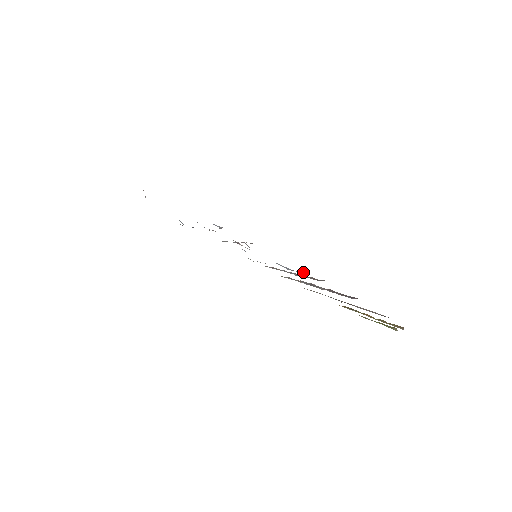
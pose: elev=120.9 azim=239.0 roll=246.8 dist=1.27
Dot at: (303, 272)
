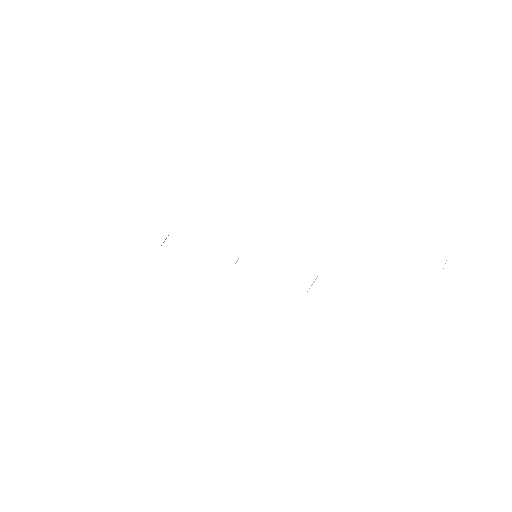
Dot at: occluded
